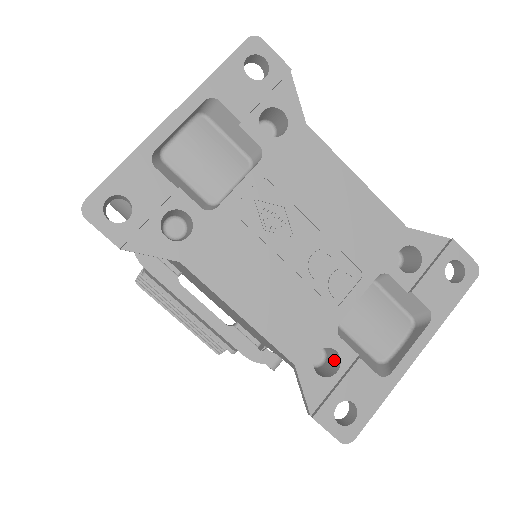
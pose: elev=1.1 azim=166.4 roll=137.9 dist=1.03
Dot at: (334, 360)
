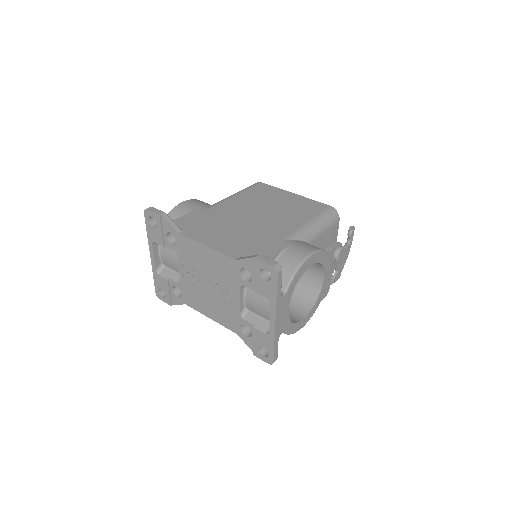
Dot at: occluded
